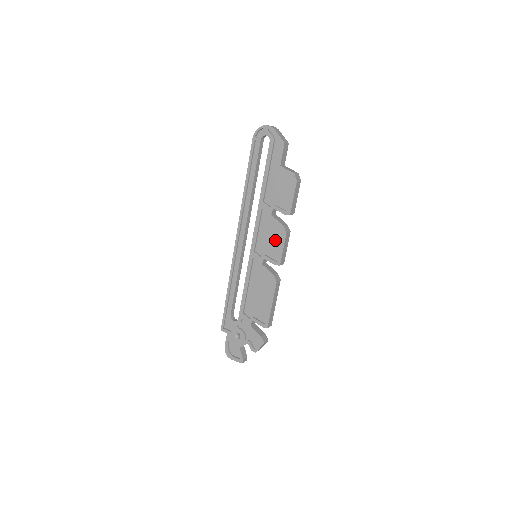
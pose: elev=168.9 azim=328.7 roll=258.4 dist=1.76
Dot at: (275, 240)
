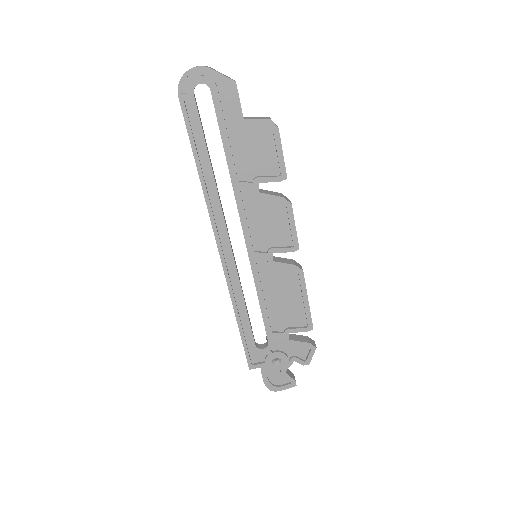
Dot at: (277, 222)
